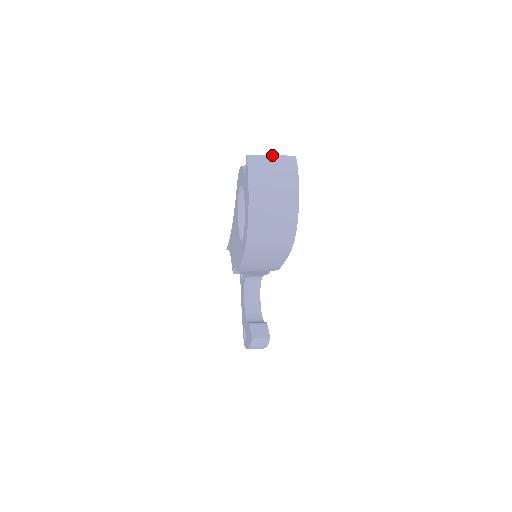
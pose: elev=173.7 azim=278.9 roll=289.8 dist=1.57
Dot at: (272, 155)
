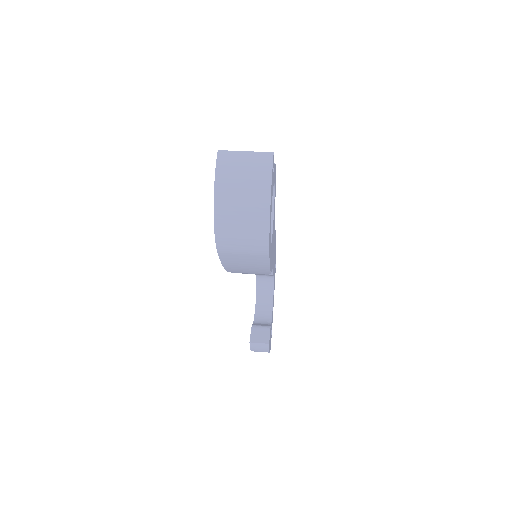
Dot at: (246, 151)
